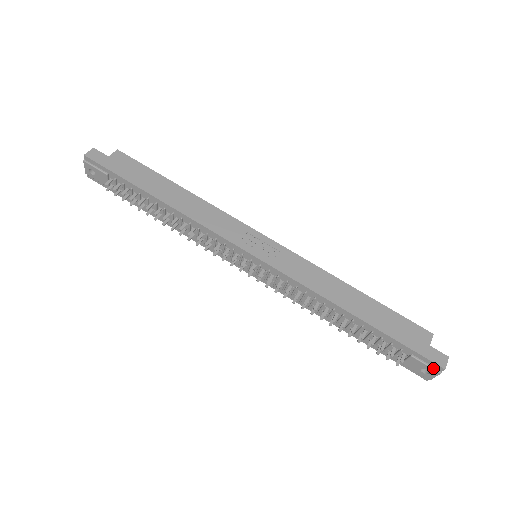
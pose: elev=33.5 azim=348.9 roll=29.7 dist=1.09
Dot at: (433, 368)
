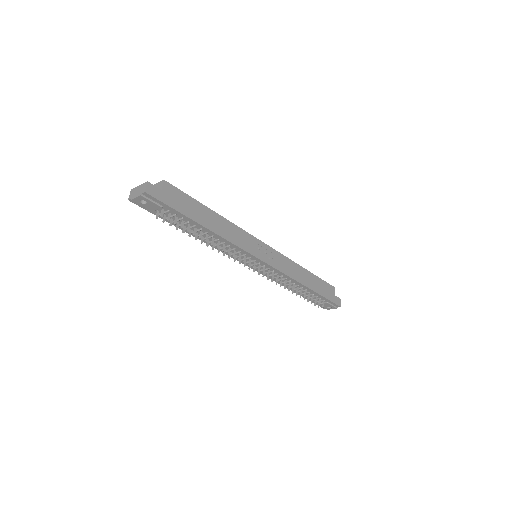
Dot at: (335, 307)
